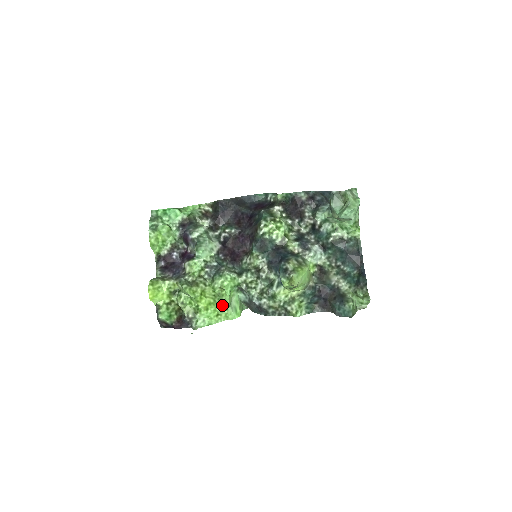
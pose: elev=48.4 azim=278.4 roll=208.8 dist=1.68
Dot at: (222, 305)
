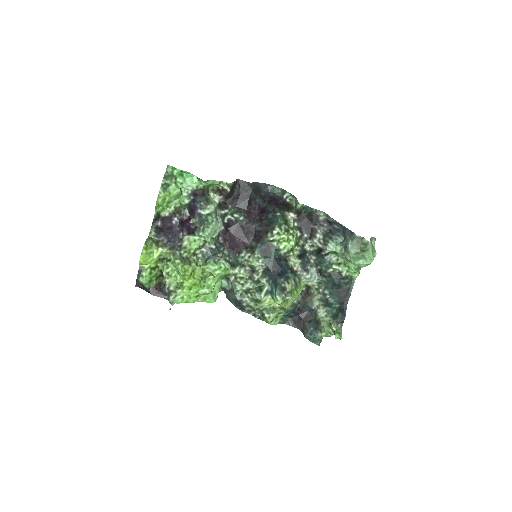
Dot at: (206, 289)
